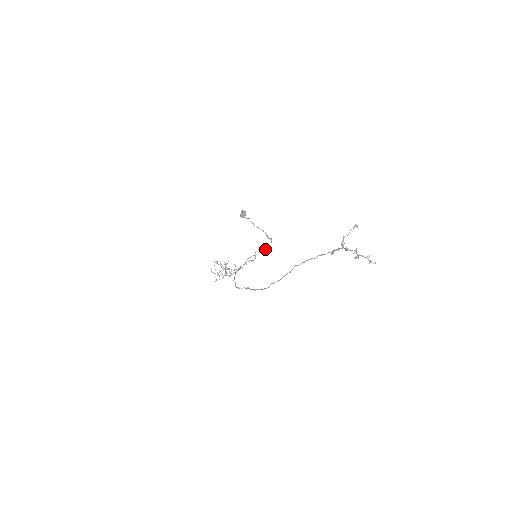
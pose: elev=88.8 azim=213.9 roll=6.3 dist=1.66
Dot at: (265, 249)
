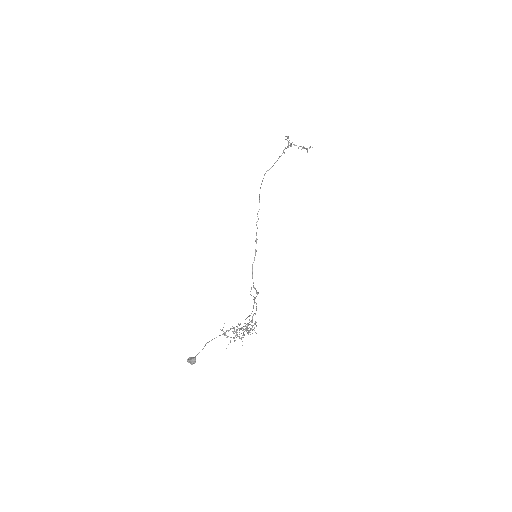
Dot at: occluded
